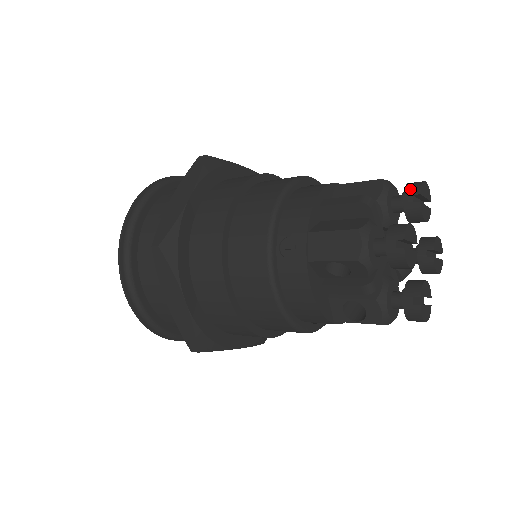
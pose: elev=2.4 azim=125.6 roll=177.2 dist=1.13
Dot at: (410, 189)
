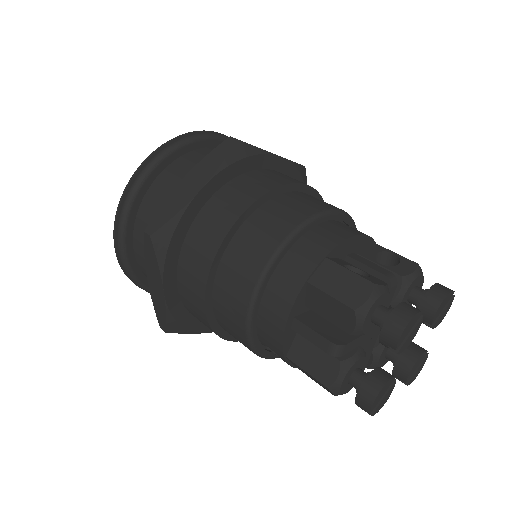
Dot at: (385, 339)
